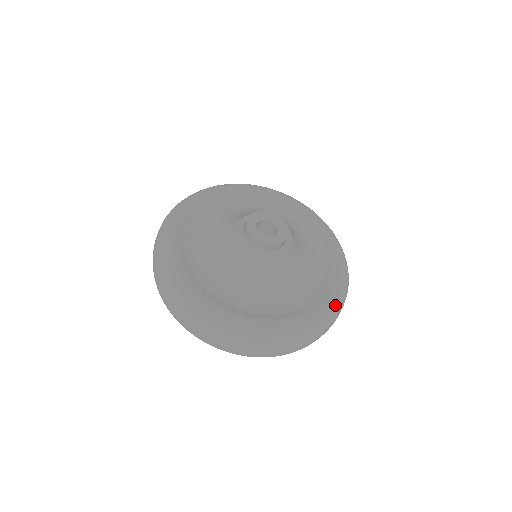
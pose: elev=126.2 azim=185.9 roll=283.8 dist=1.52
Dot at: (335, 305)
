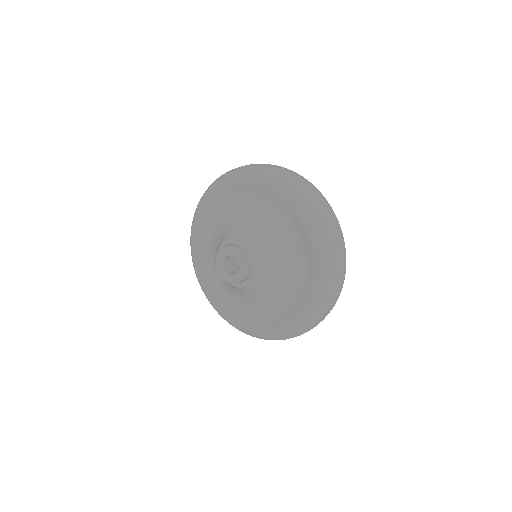
Dot at: (301, 326)
